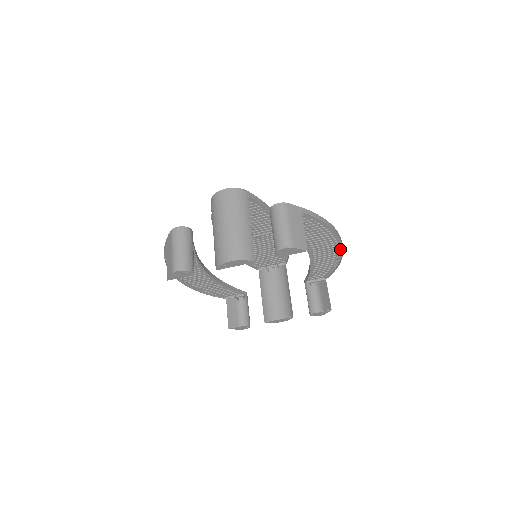
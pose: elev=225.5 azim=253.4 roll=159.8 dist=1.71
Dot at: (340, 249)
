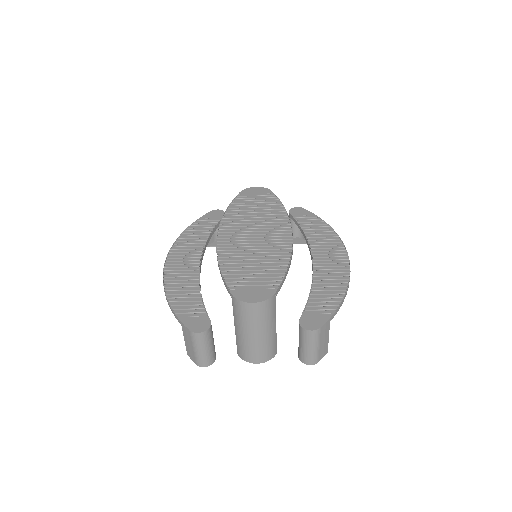
Dot at: occluded
